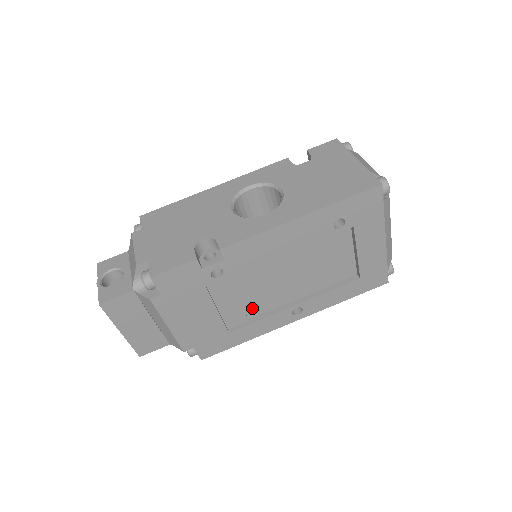
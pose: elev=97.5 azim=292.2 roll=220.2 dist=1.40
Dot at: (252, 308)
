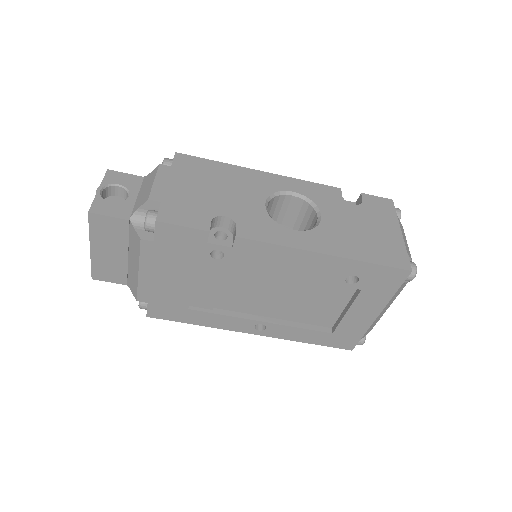
Dot at: (224, 300)
